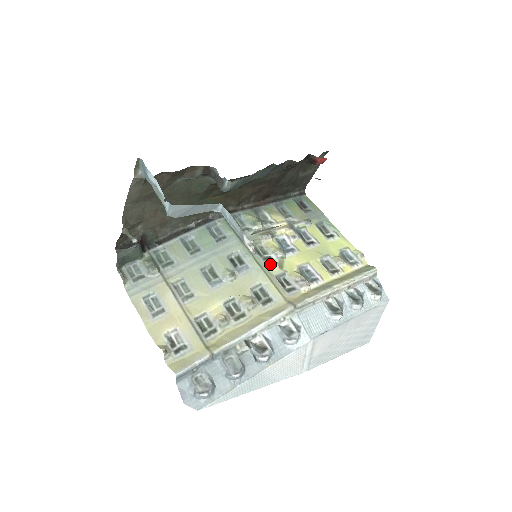
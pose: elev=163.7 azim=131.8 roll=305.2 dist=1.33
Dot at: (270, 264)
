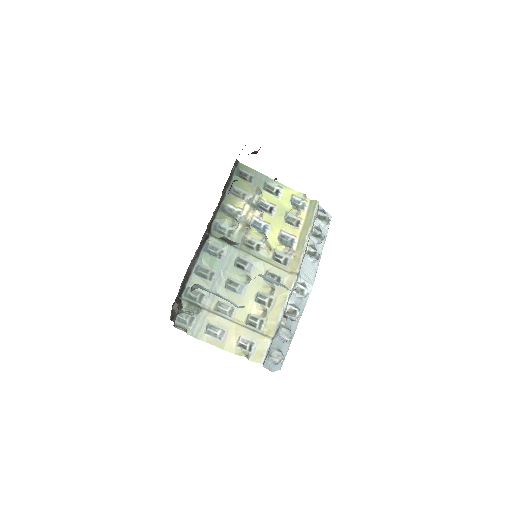
Dot at: (263, 252)
